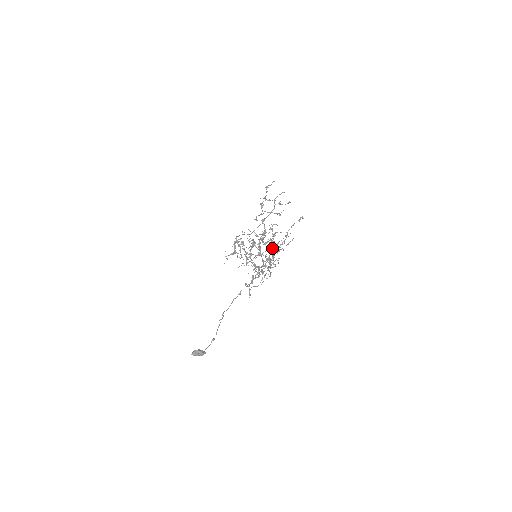
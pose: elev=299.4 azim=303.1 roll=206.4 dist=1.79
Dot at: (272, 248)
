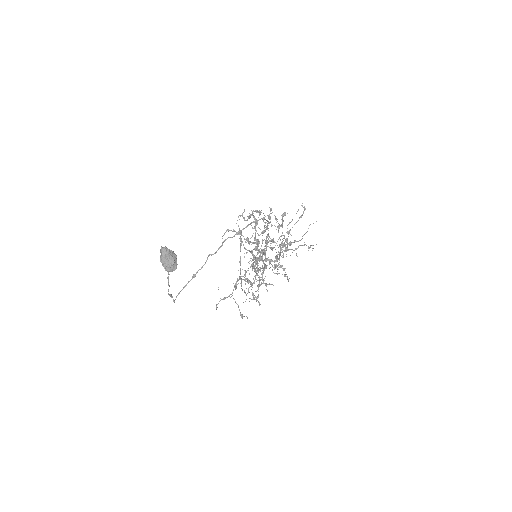
Dot at: (305, 209)
